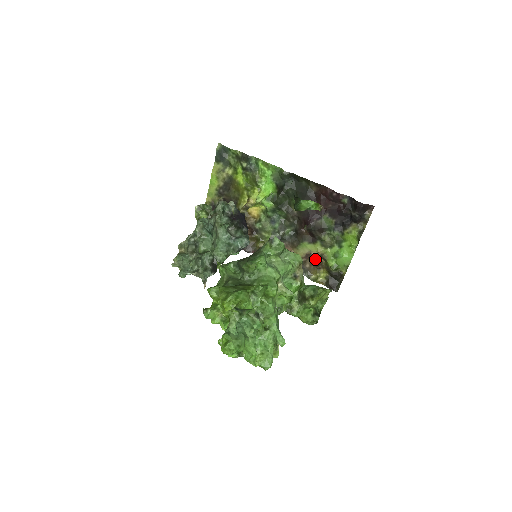
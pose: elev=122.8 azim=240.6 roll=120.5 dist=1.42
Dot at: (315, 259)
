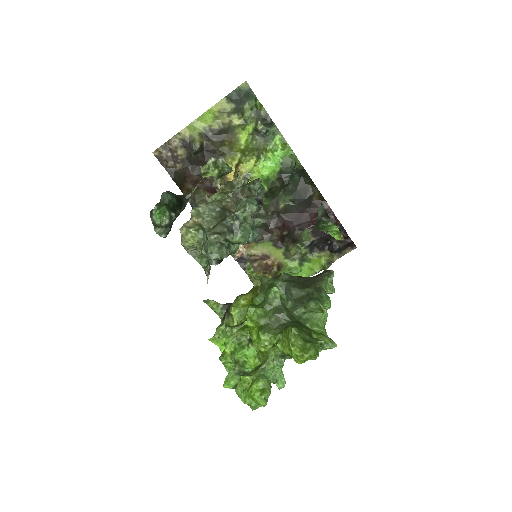
Dot at: (268, 262)
